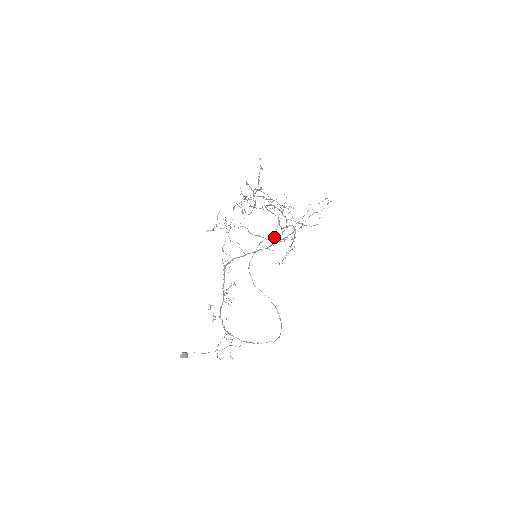
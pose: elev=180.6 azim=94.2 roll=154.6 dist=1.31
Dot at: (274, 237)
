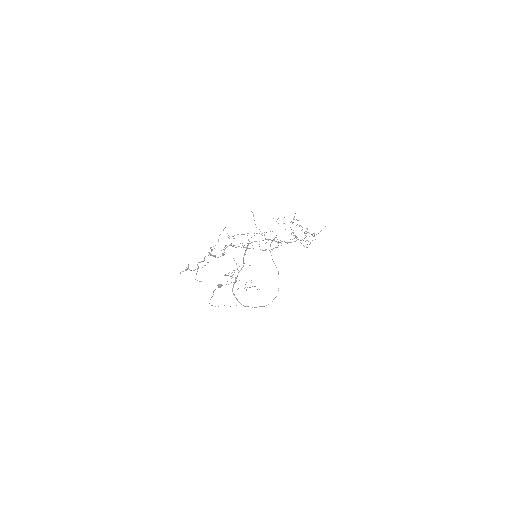
Dot at: (280, 240)
